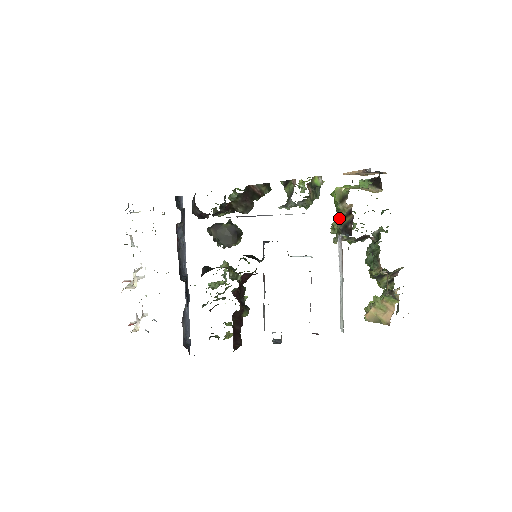
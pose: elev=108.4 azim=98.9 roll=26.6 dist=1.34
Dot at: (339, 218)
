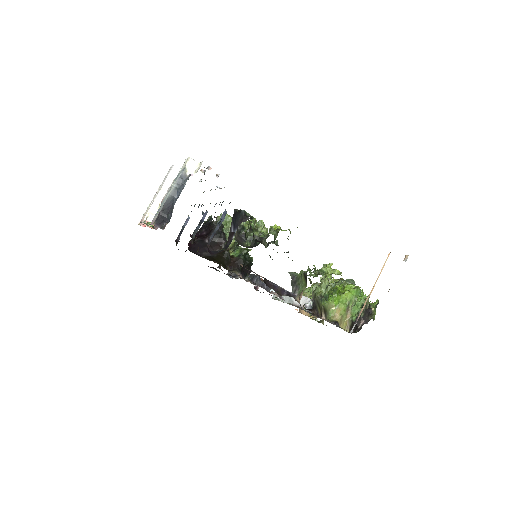
Dot at: (319, 302)
